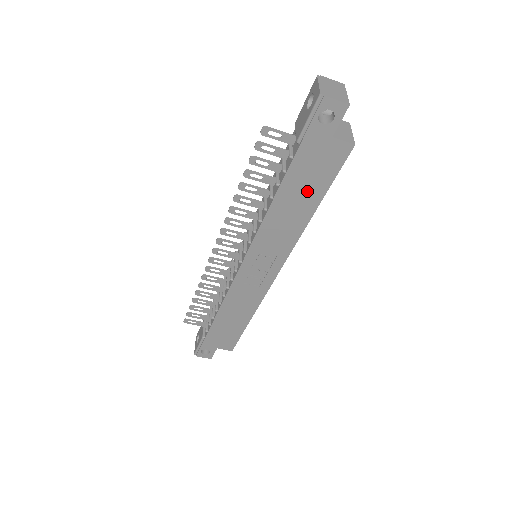
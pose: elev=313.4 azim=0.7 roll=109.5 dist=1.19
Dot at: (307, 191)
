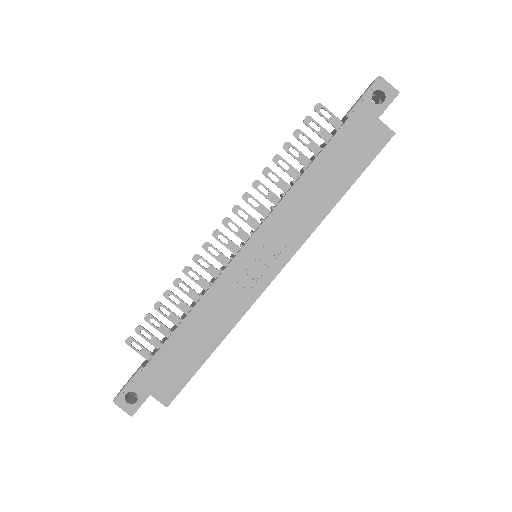
Dot at: (340, 170)
